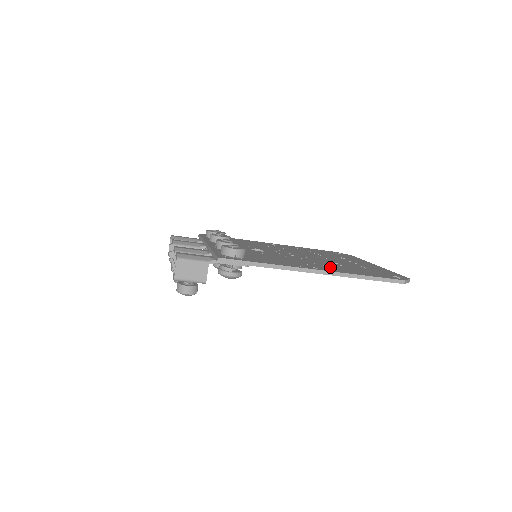
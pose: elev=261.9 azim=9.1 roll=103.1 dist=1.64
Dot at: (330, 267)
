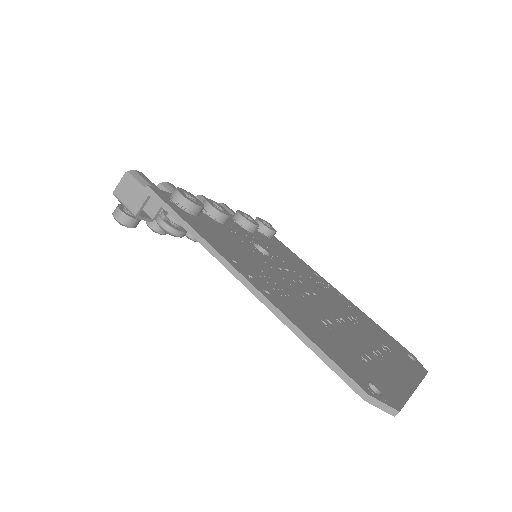
Dot at: (286, 300)
